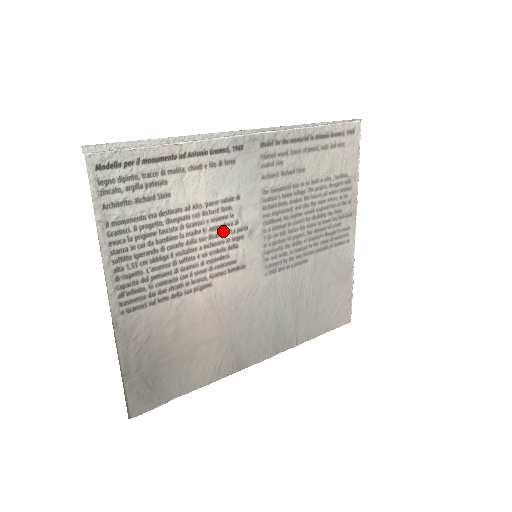
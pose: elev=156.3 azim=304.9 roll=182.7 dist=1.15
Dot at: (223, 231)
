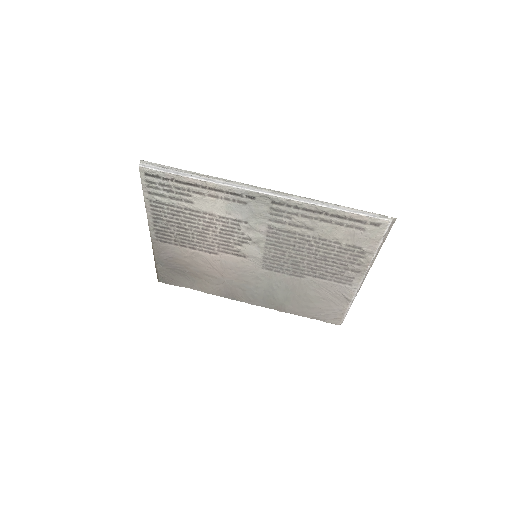
Dot at: (231, 234)
